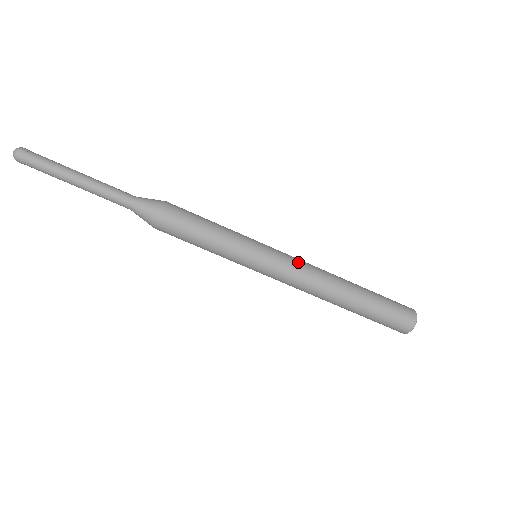
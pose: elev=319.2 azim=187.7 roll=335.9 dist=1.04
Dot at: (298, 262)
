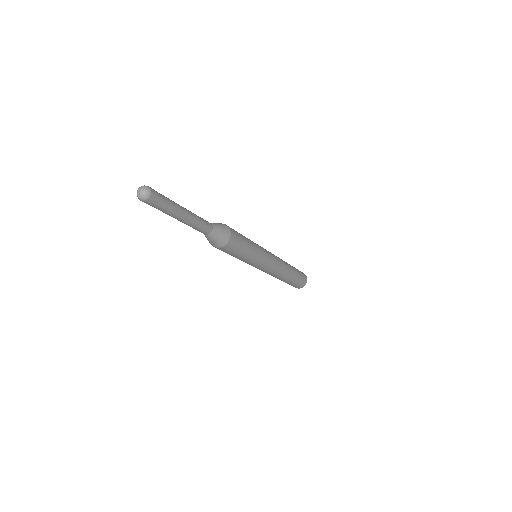
Dot at: (274, 268)
